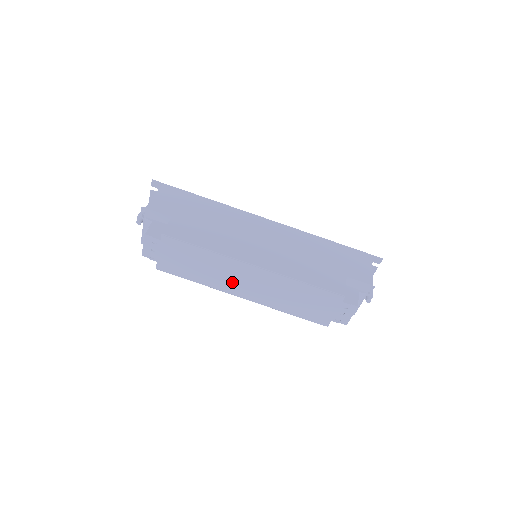
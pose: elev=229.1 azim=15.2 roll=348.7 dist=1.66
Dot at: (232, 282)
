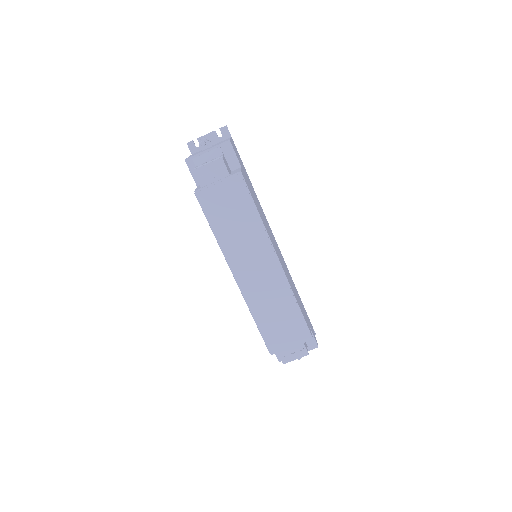
Dot at: (245, 259)
